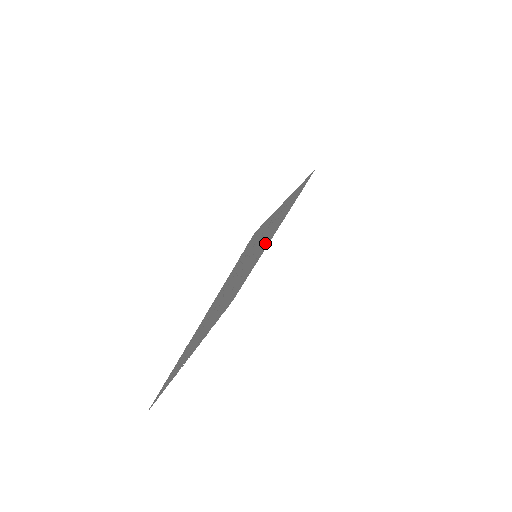
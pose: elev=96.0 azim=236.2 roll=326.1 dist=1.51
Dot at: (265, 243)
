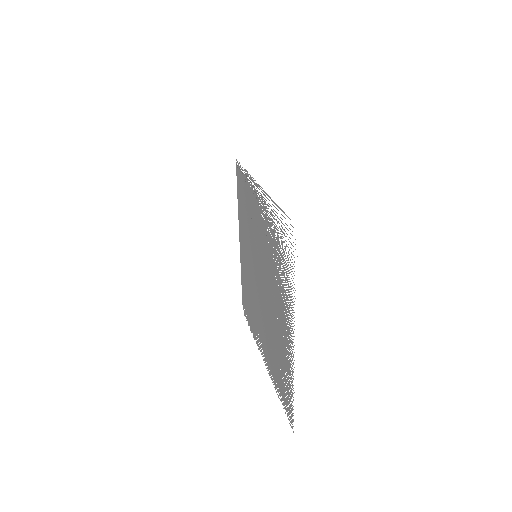
Dot at: (249, 242)
